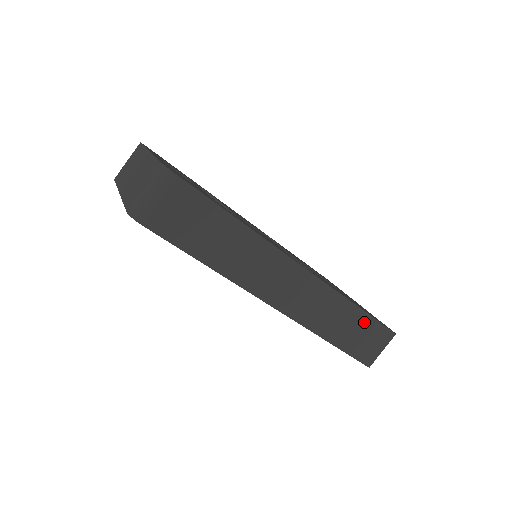
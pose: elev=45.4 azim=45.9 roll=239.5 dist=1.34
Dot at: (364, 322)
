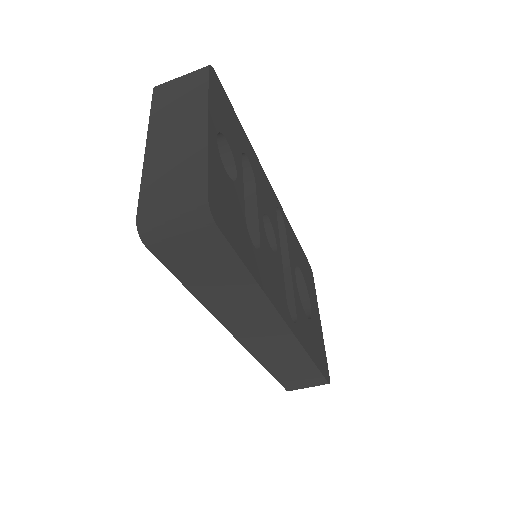
Dot at: (310, 371)
